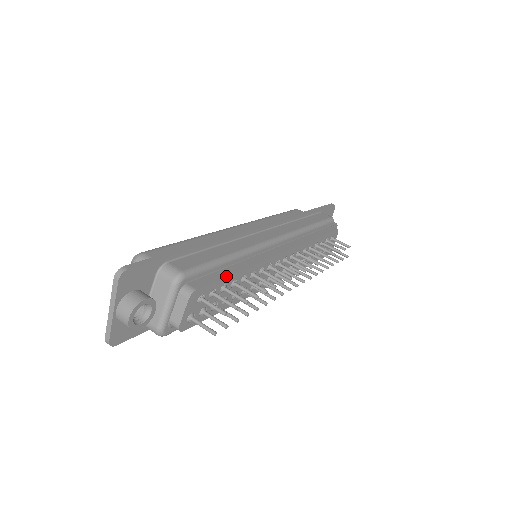
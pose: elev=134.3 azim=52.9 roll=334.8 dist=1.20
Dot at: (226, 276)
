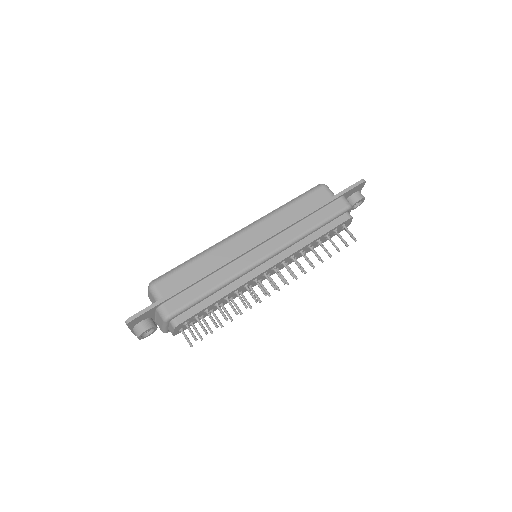
Dot at: (206, 307)
